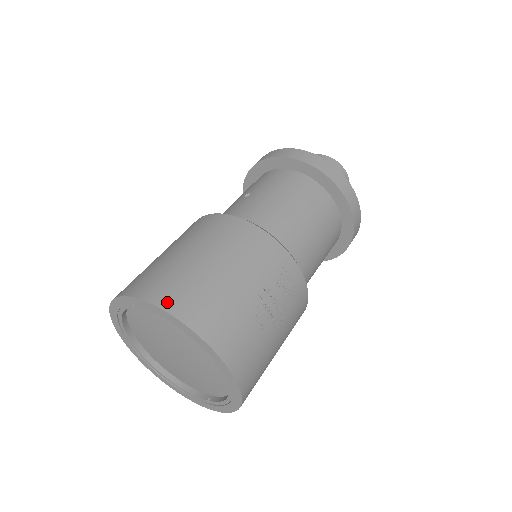
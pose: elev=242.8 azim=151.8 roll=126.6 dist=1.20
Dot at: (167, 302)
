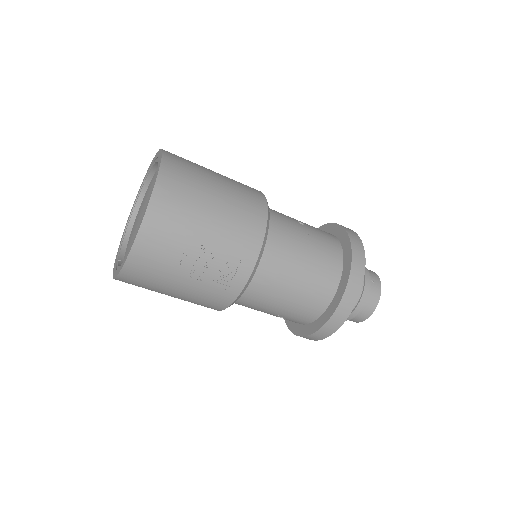
Dot at: (165, 177)
